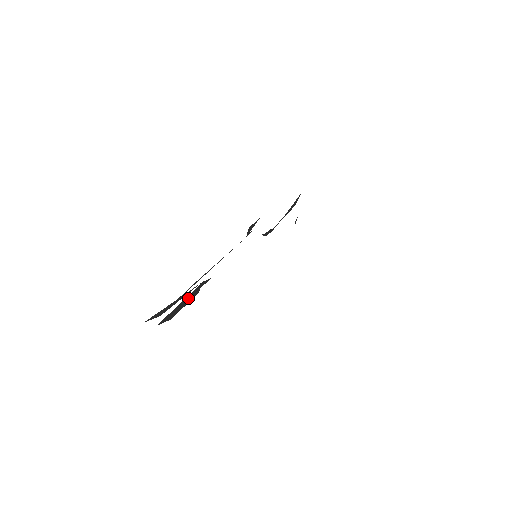
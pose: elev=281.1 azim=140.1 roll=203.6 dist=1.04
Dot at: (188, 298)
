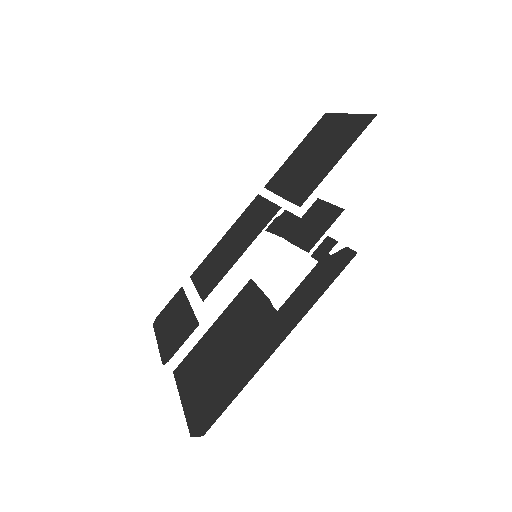
Dot at: (252, 323)
